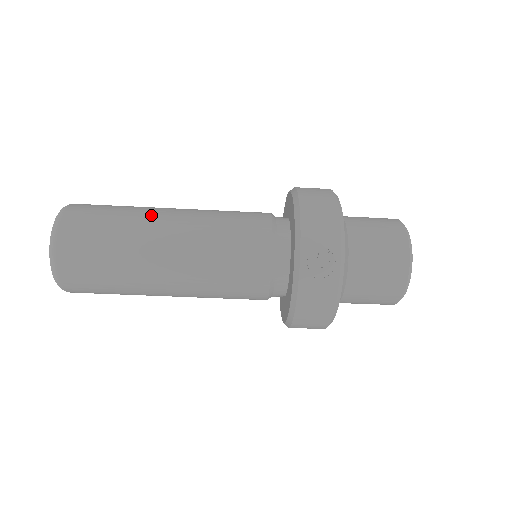
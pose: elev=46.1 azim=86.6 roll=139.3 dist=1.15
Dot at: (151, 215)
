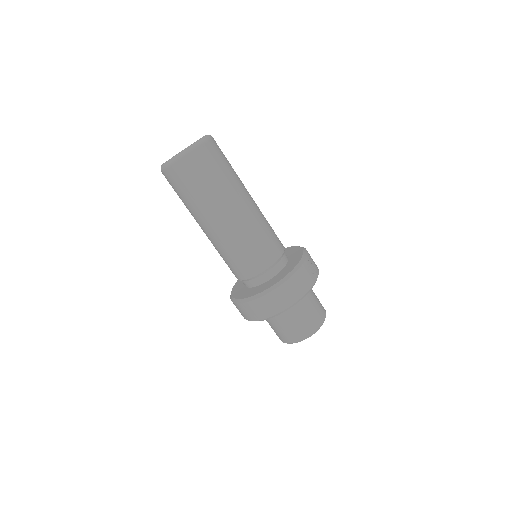
Dot at: occluded
